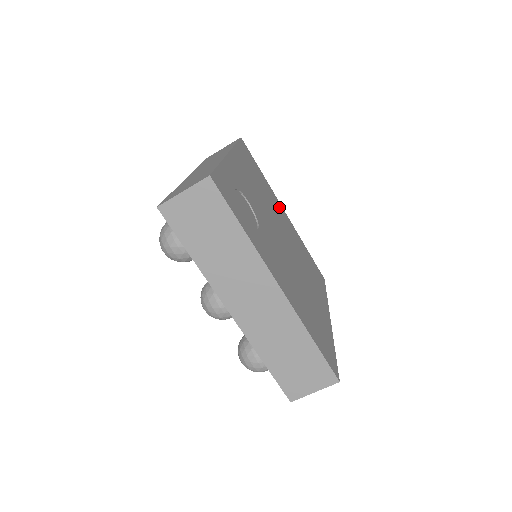
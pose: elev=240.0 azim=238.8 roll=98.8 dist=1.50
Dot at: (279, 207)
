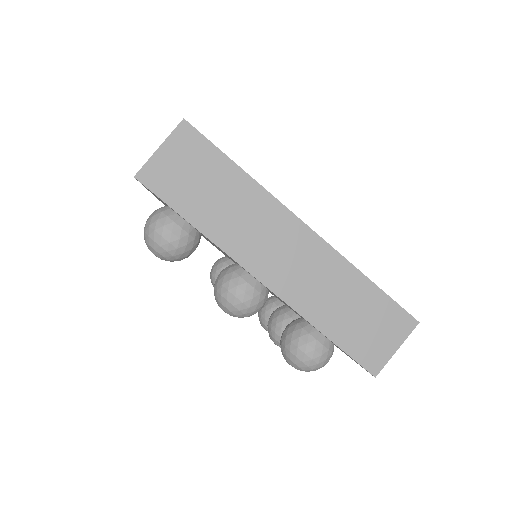
Dot at: occluded
